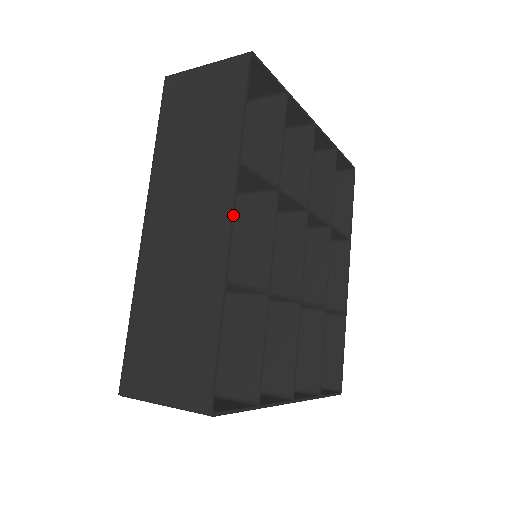
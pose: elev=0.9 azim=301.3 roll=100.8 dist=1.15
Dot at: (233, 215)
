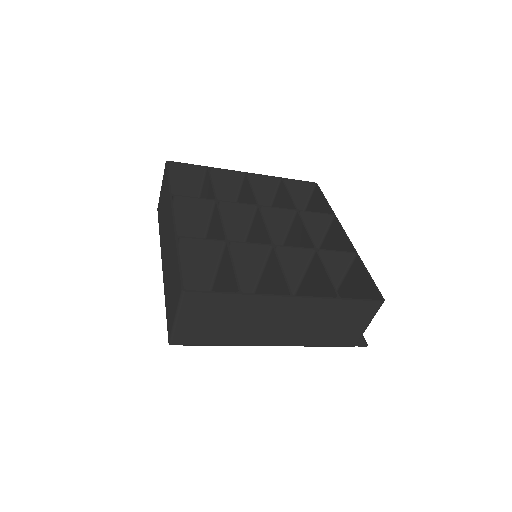
Dot at: (173, 213)
